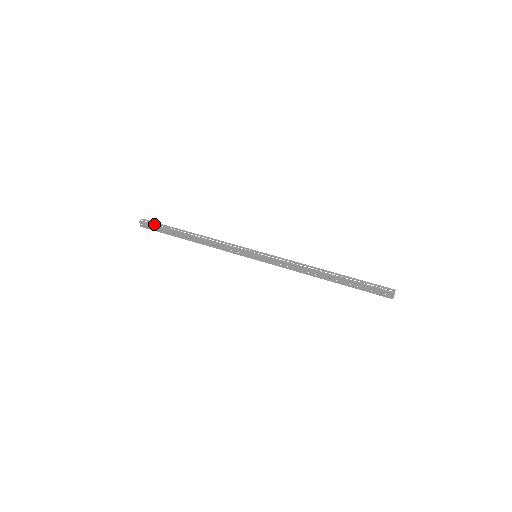
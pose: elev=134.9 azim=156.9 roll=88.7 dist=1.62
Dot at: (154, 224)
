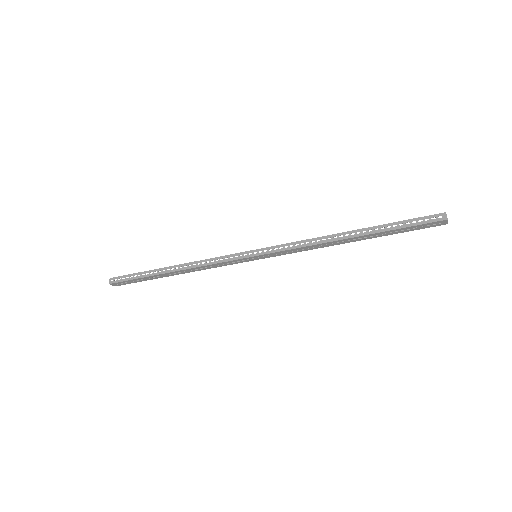
Dot at: (126, 278)
